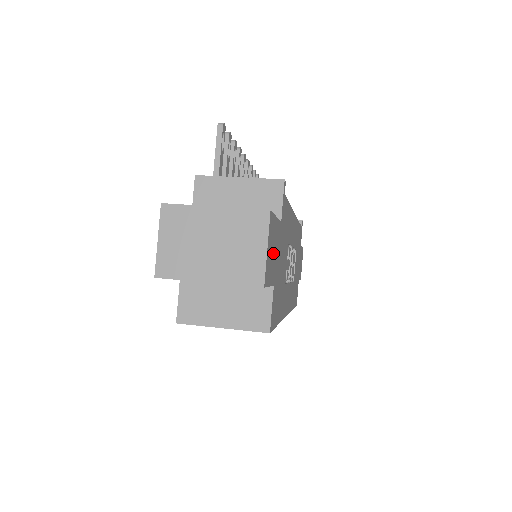
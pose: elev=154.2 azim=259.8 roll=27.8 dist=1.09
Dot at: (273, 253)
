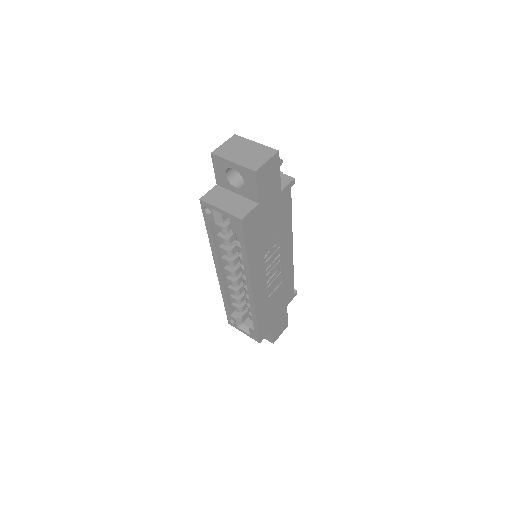
Dot at: (268, 183)
